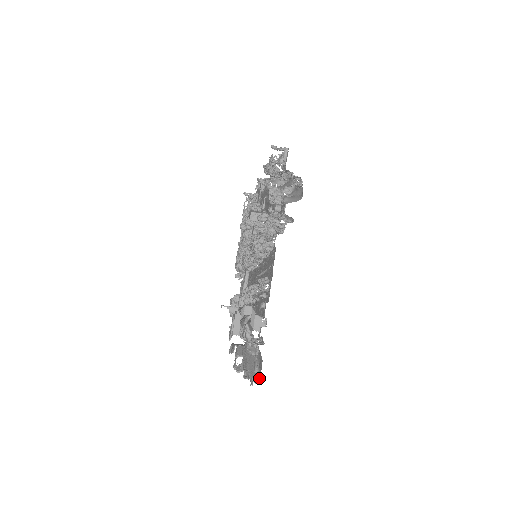
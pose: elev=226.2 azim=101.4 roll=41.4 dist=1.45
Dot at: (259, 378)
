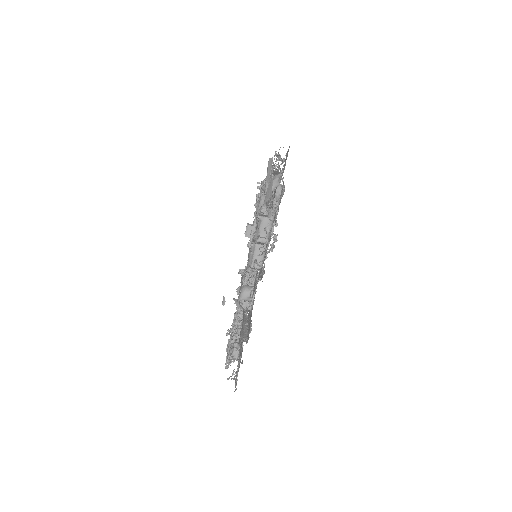
Dot at: occluded
